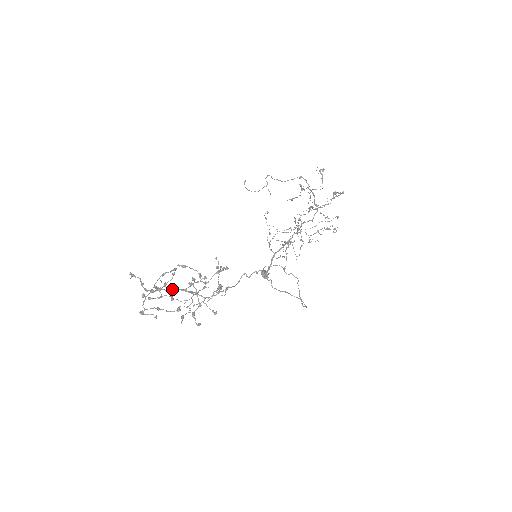
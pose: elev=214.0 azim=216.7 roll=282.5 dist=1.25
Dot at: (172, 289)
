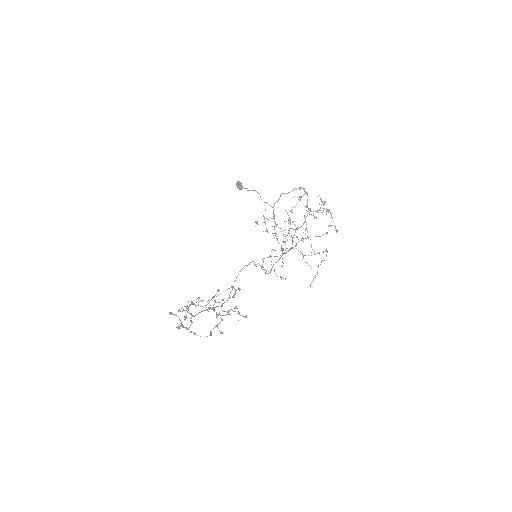
Dot at: (200, 312)
